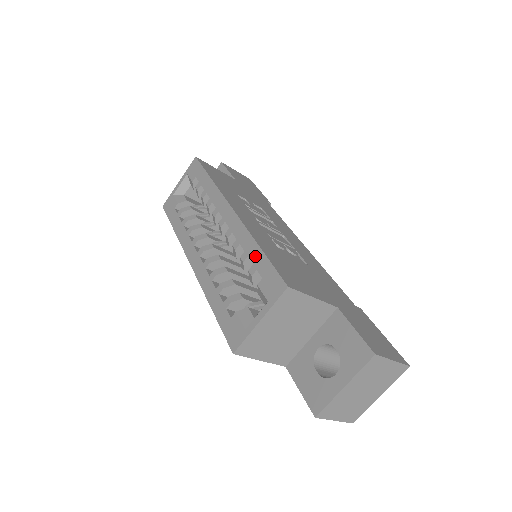
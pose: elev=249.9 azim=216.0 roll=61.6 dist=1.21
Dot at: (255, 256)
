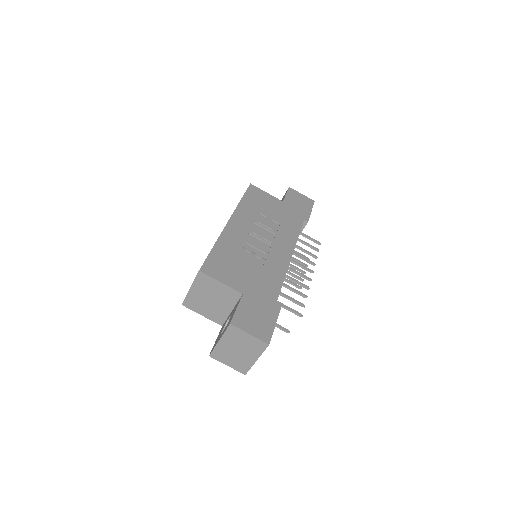
Dot at: occluded
